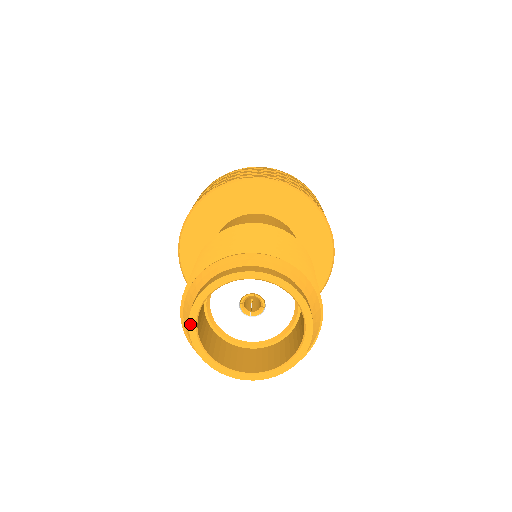
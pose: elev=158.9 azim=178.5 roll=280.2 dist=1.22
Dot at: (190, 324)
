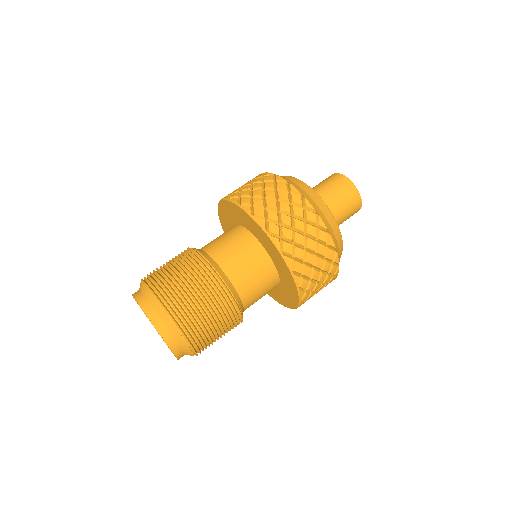
Dot at: (135, 299)
